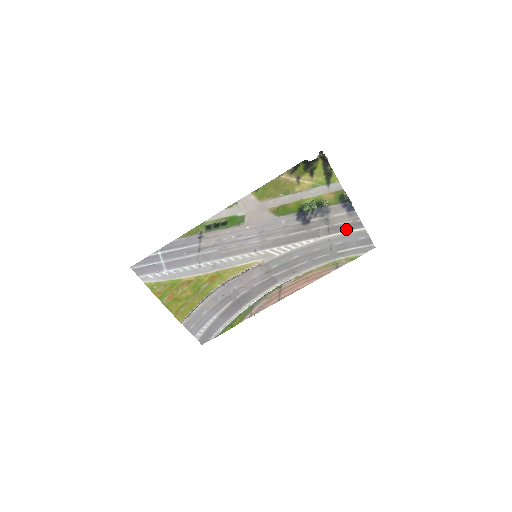
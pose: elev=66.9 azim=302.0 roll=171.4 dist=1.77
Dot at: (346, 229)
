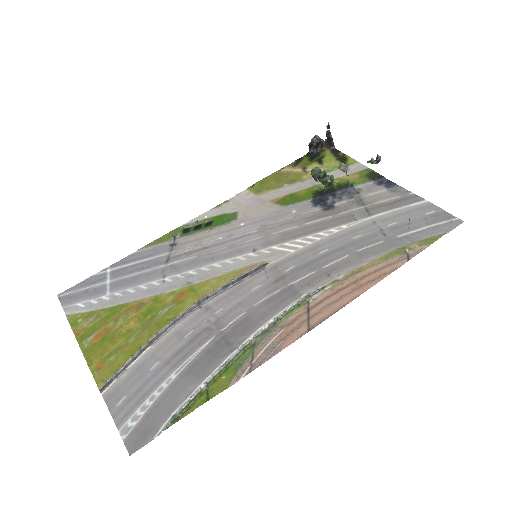
Dot at: (396, 206)
